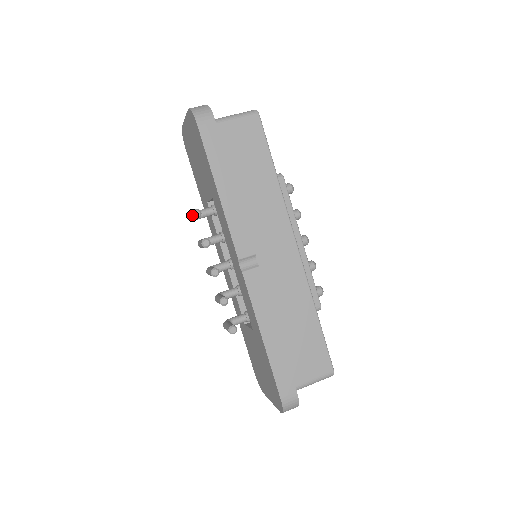
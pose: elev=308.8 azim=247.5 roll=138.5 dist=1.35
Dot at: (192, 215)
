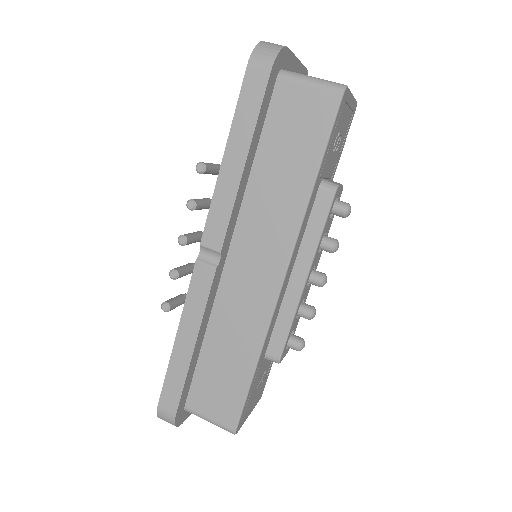
Dot at: (196, 166)
